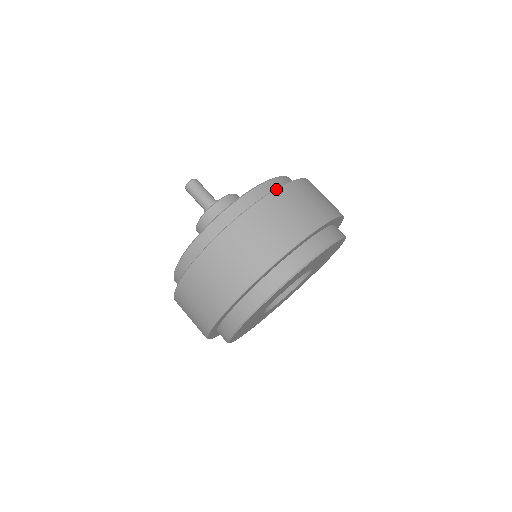
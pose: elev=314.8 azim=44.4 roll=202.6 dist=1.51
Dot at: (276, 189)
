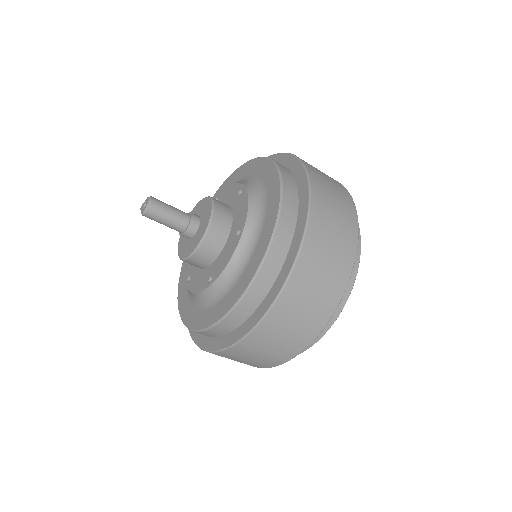
Dot at: (305, 234)
